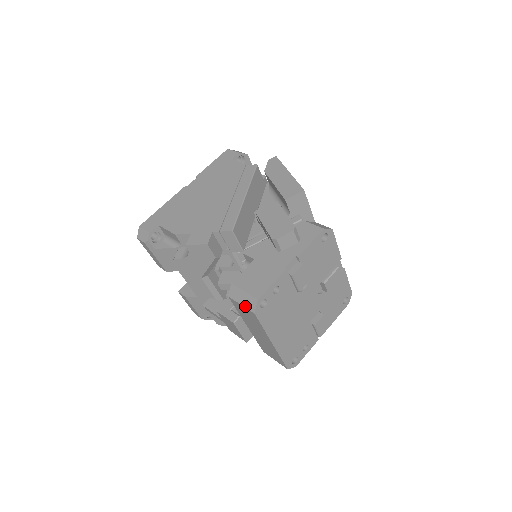
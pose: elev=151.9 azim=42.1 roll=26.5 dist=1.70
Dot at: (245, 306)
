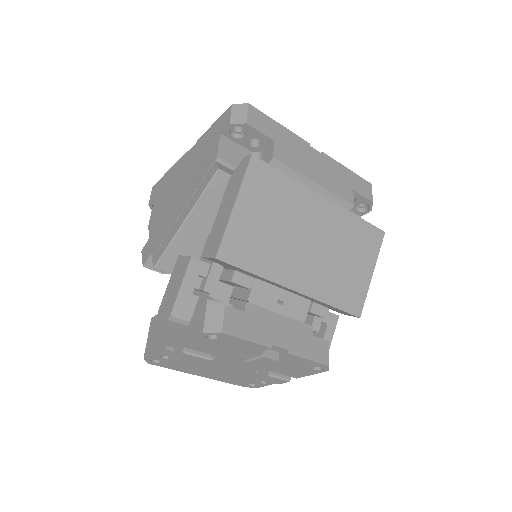
Dot at: occluded
